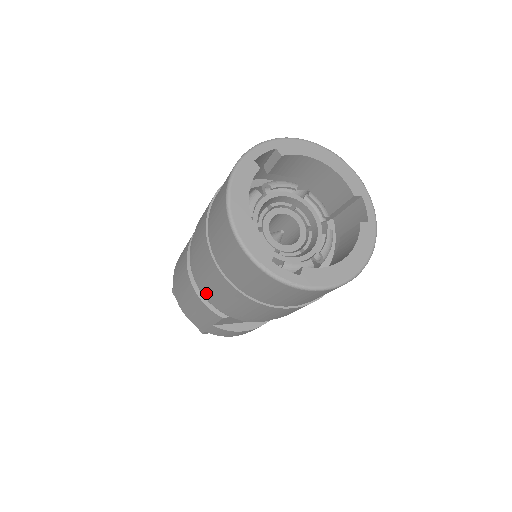
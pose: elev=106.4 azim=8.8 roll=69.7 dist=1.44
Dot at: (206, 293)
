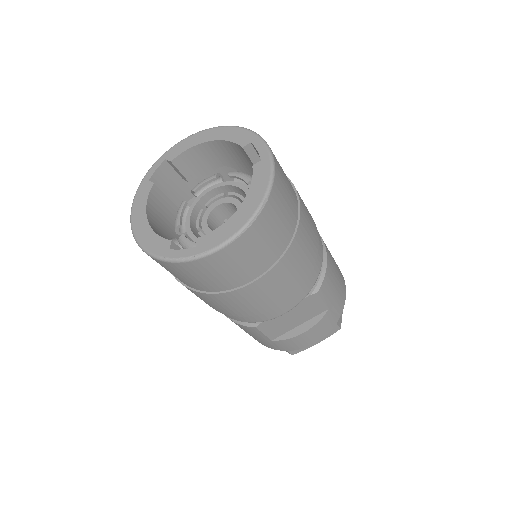
Dot at: occluded
